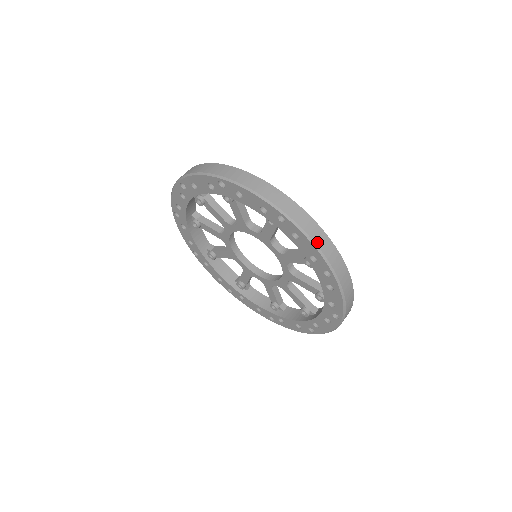
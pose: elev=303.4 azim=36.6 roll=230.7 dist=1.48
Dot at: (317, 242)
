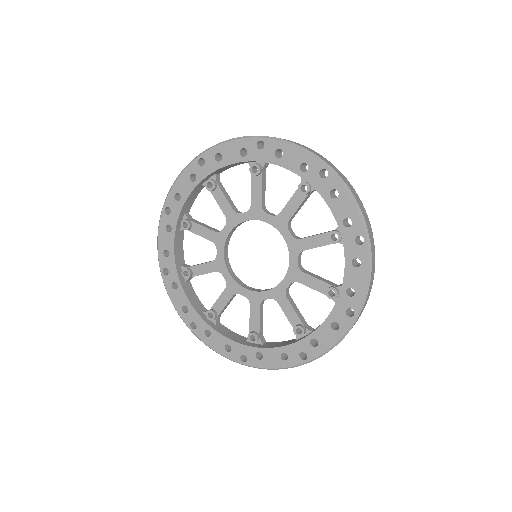
Dot at: (230, 140)
